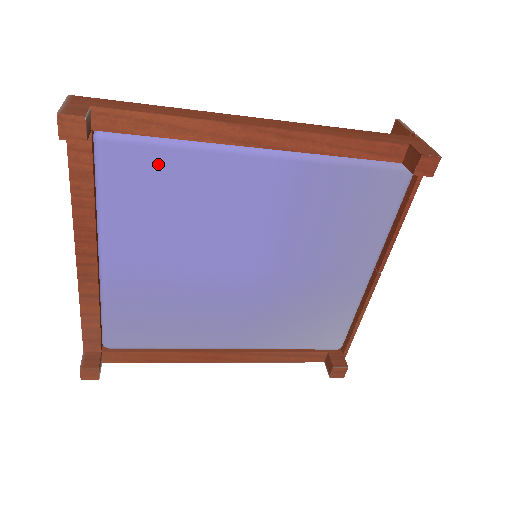
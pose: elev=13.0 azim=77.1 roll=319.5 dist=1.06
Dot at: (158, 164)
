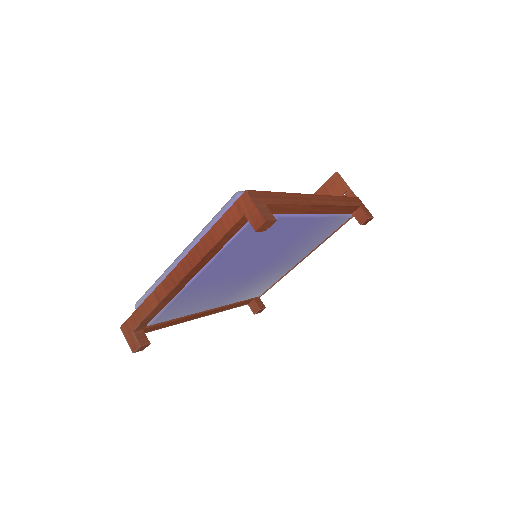
Dot at: occluded
